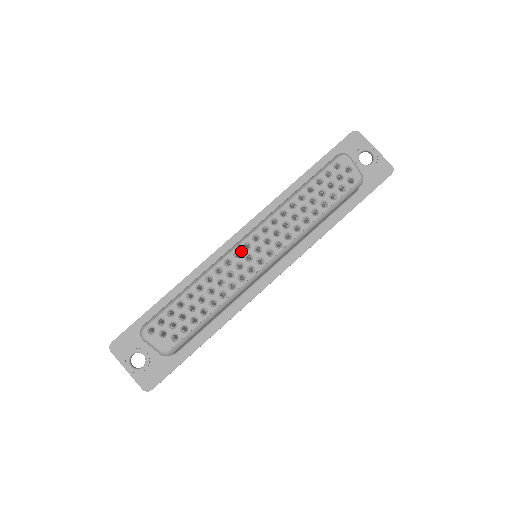
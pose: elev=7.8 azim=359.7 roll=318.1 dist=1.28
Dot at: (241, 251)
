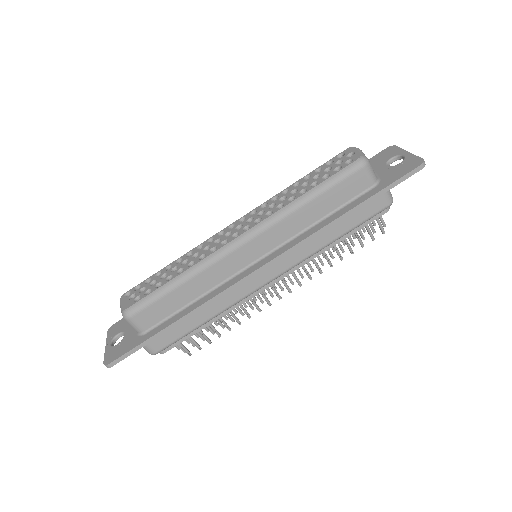
Dot at: (225, 231)
